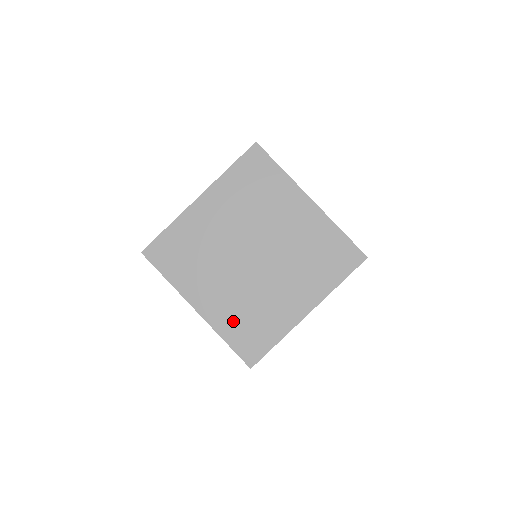
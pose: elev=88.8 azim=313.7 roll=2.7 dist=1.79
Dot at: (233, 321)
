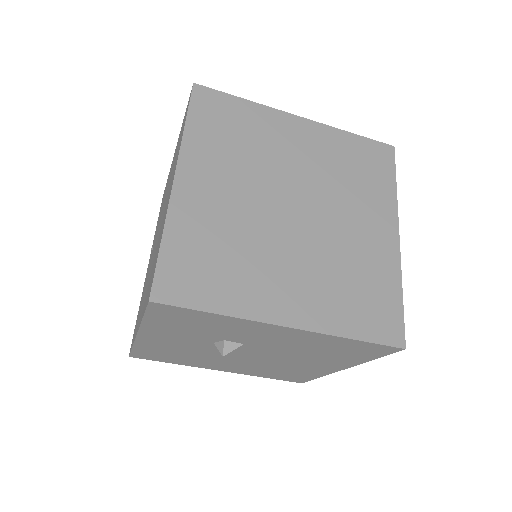
Dot at: (339, 305)
